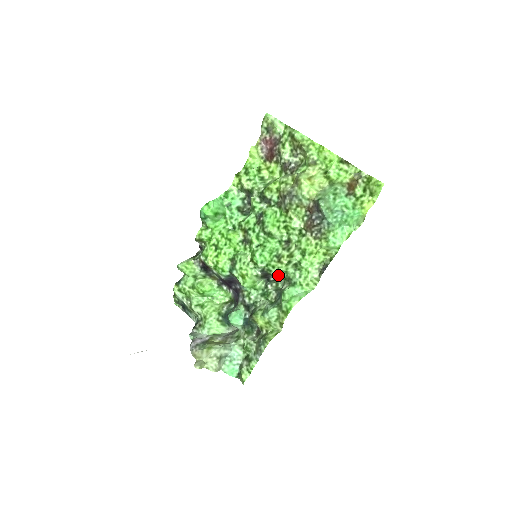
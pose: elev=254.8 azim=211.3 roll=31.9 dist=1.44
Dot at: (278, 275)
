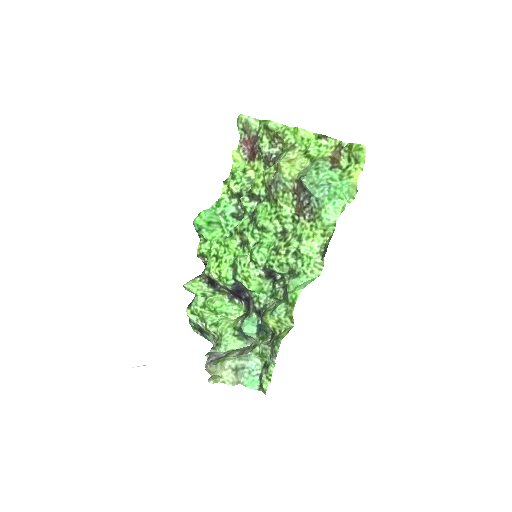
Dot at: (281, 270)
